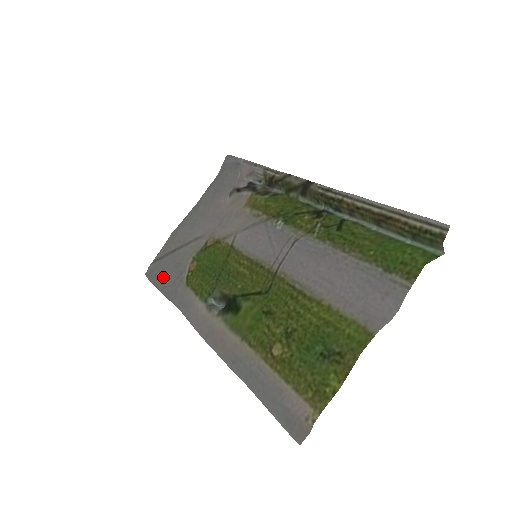
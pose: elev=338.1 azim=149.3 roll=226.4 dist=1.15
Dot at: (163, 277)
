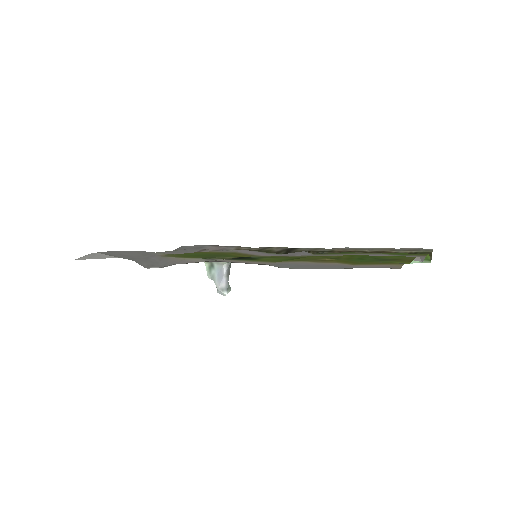
Dot at: (124, 252)
